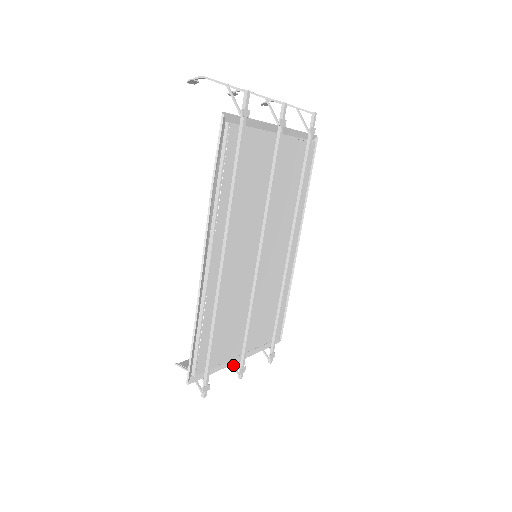
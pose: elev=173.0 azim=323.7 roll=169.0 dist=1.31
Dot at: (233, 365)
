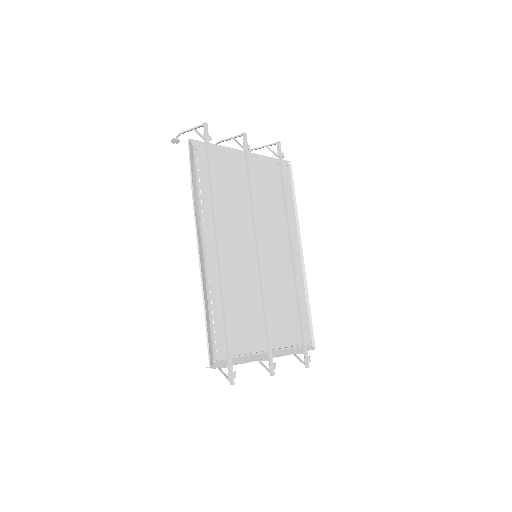
Dot at: (264, 366)
